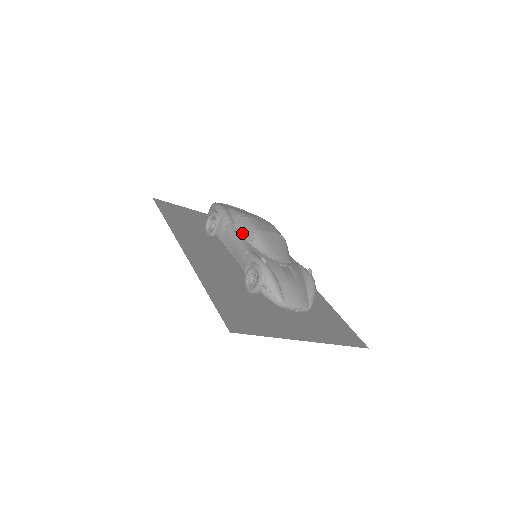
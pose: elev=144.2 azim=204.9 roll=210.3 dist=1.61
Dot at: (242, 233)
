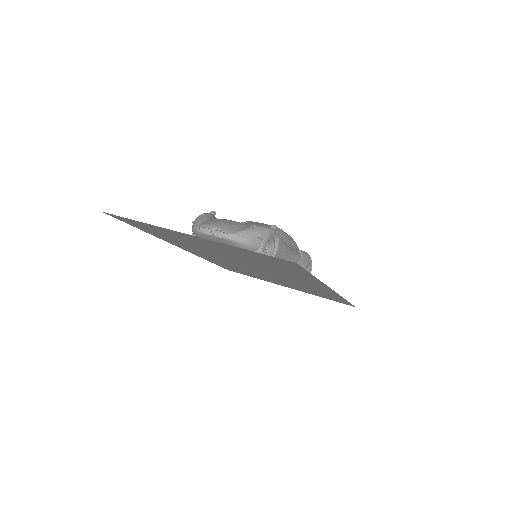
Dot at: occluded
